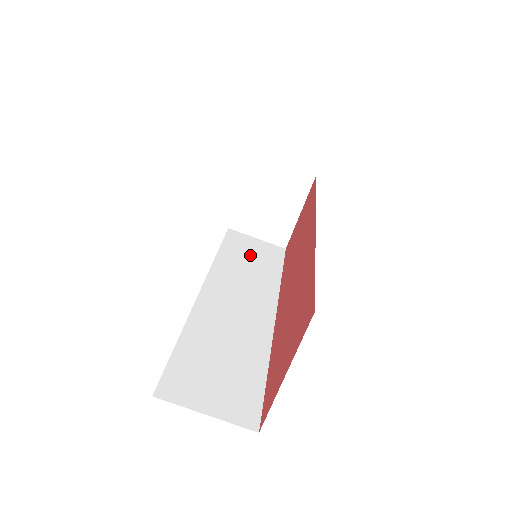
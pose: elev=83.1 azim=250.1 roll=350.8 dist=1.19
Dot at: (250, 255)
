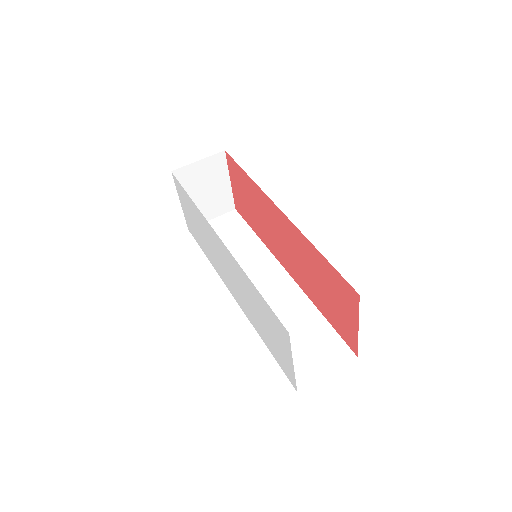
Dot at: (225, 240)
